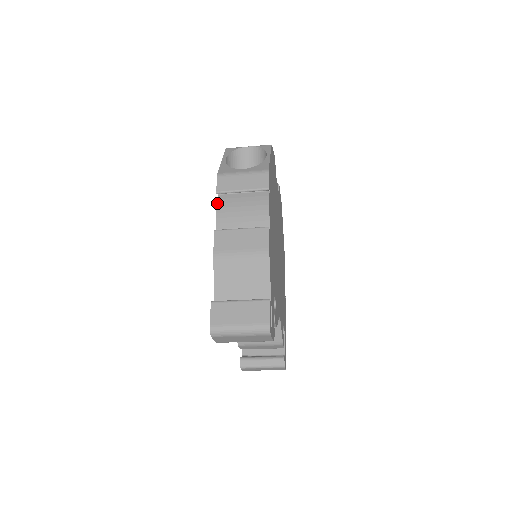
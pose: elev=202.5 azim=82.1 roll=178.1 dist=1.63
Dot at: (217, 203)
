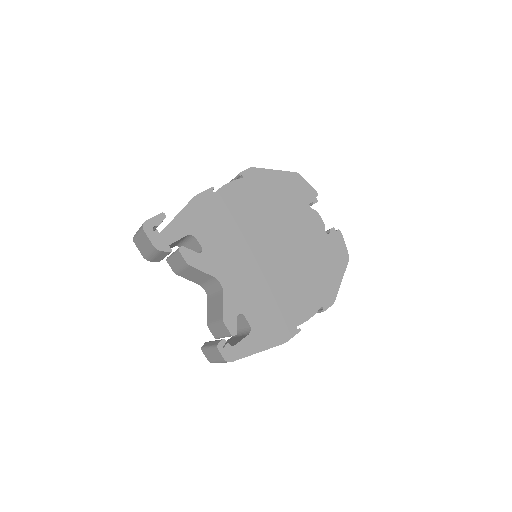
Dot at: occluded
